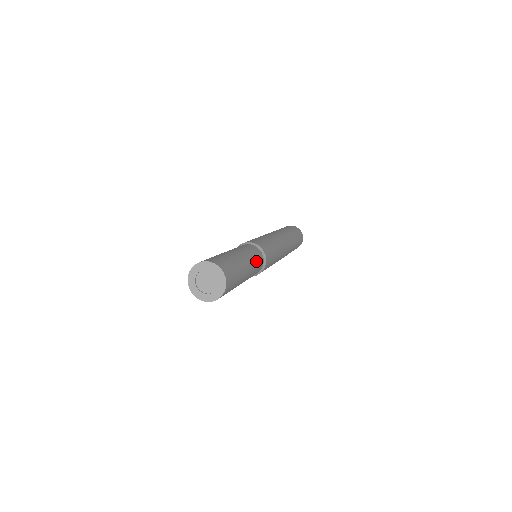
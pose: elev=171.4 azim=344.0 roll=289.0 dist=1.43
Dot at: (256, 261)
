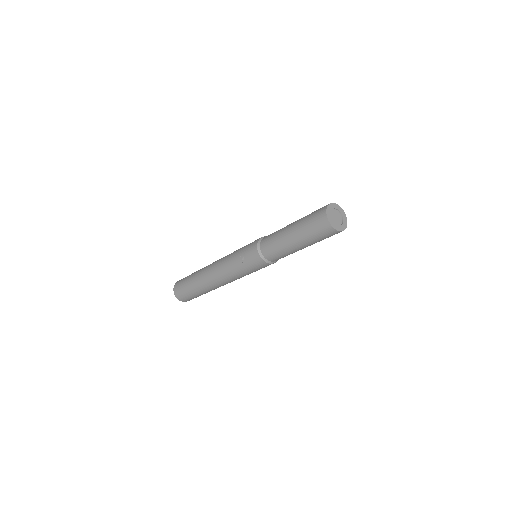
Dot at: occluded
